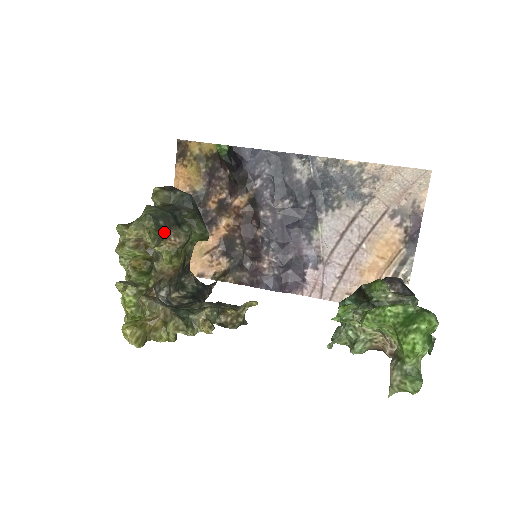
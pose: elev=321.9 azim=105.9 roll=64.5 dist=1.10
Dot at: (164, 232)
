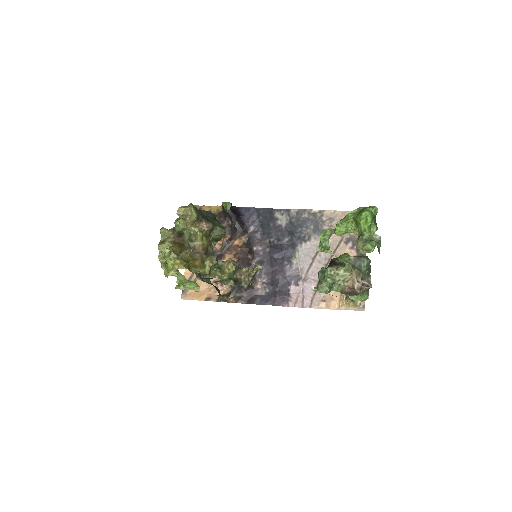
Dot at: (200, 216)
